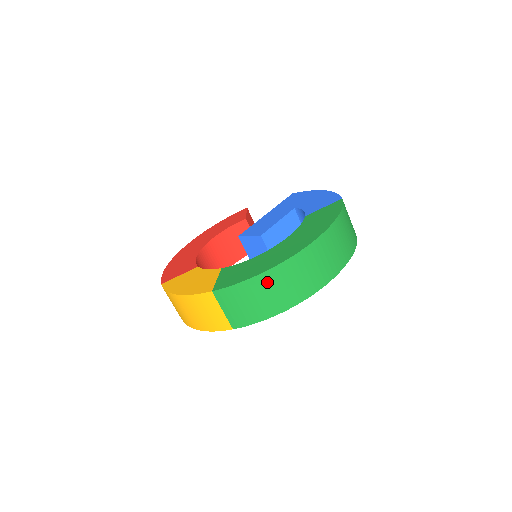
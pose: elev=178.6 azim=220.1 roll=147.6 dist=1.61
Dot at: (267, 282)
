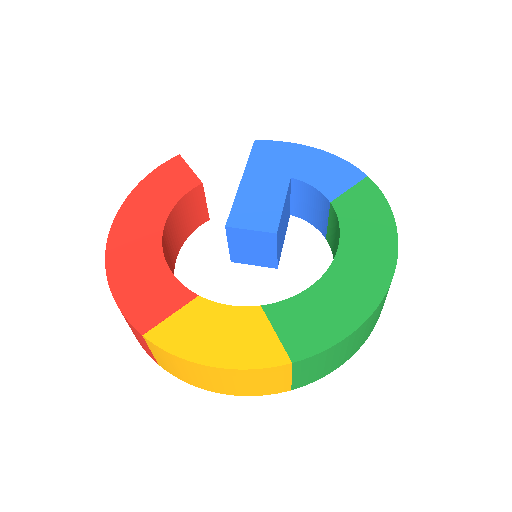
Dot at: (359, 333)
